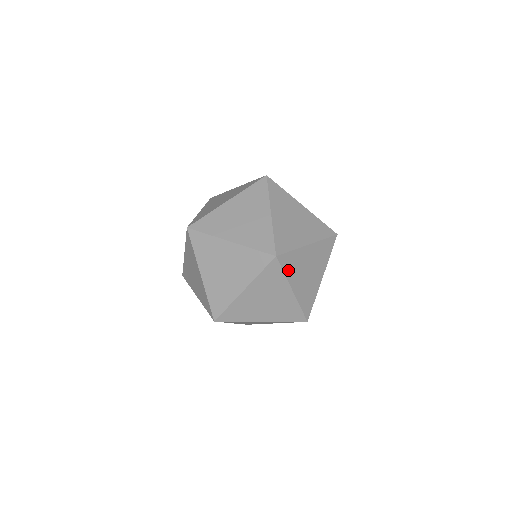
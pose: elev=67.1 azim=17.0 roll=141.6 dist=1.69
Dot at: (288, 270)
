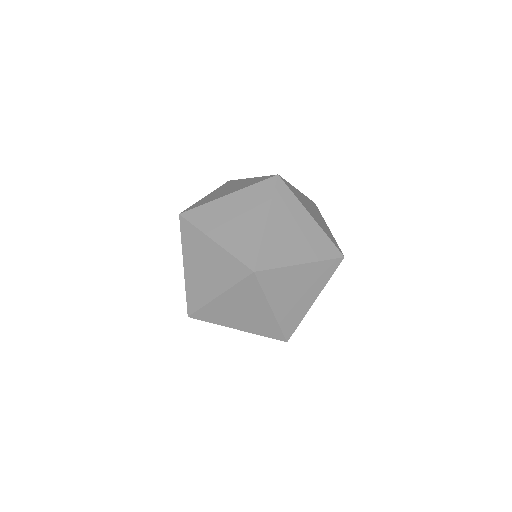
Dot at: occluded
